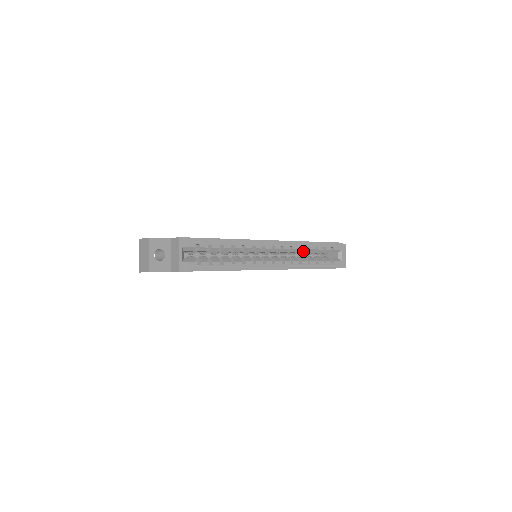
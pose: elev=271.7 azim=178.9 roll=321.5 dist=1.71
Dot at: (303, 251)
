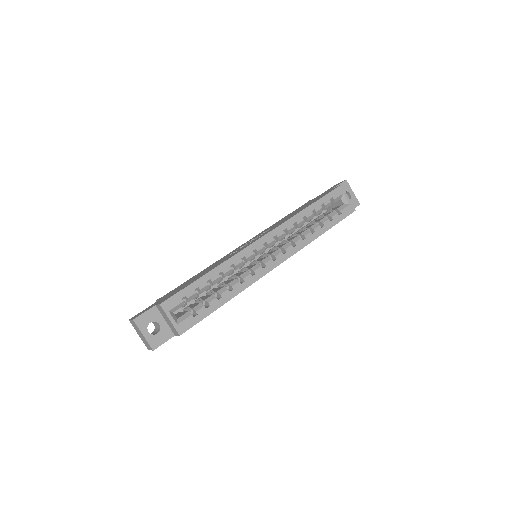
Dot at: (300, 224)
